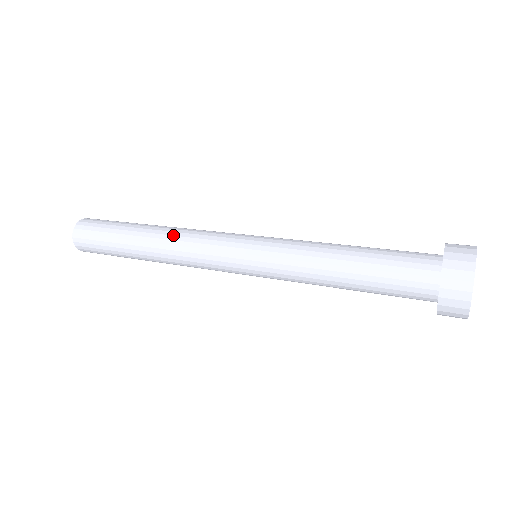
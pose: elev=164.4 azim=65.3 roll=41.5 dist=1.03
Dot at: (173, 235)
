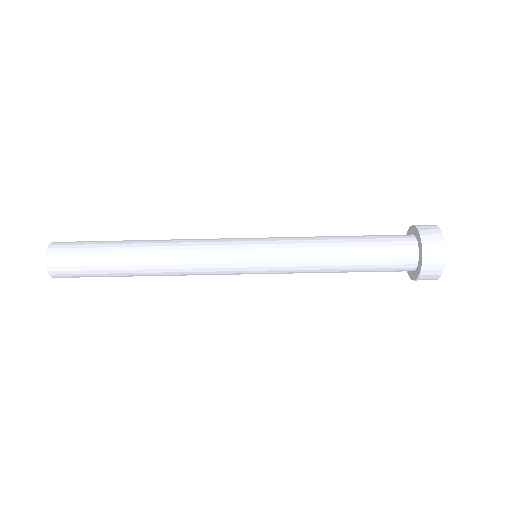
Dot at: (172, 245)
